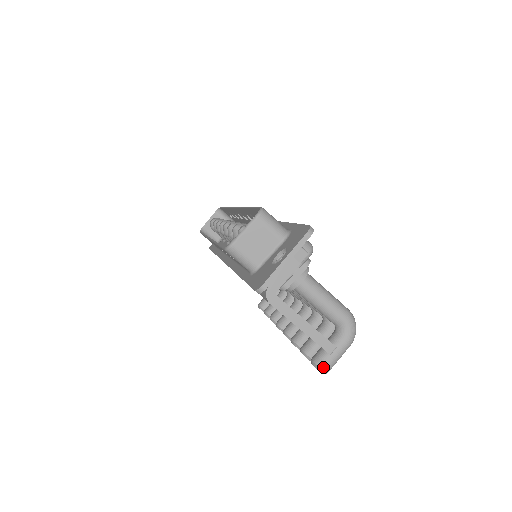
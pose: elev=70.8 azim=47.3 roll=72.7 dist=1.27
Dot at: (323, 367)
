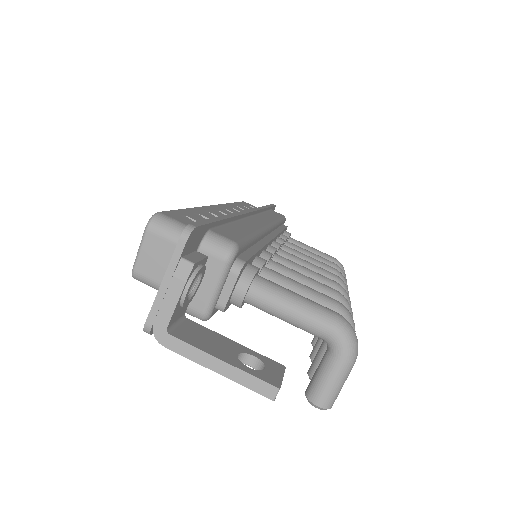
Dot at: (317, 402)
